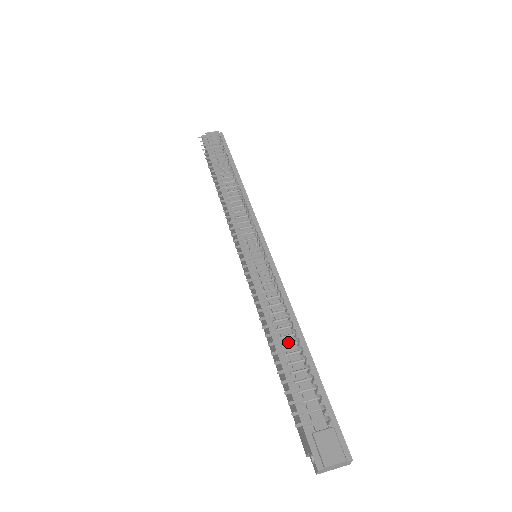
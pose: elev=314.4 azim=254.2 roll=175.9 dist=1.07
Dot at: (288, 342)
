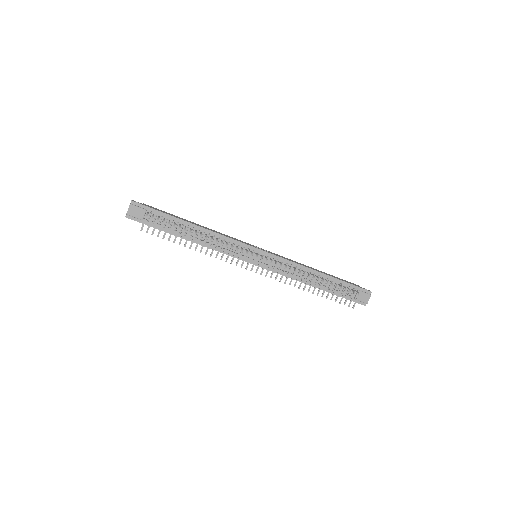
Dot at: (315, 280)
